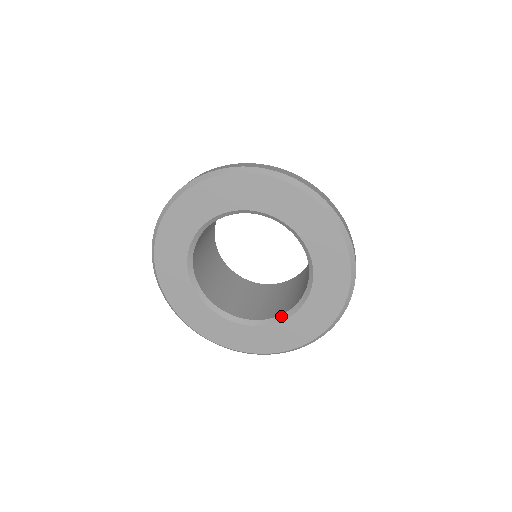
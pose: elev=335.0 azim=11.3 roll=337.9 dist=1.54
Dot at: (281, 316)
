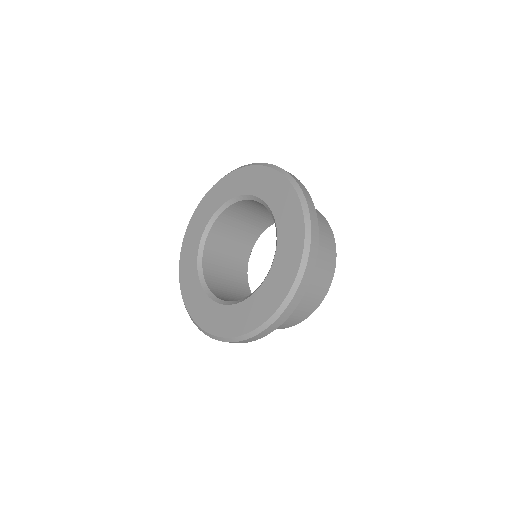
Dot at: (239, 300)
